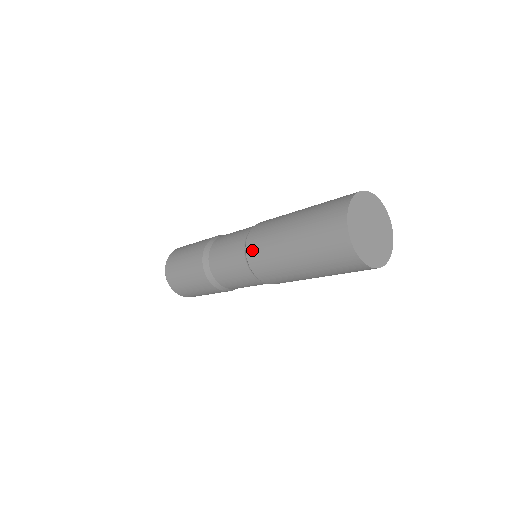
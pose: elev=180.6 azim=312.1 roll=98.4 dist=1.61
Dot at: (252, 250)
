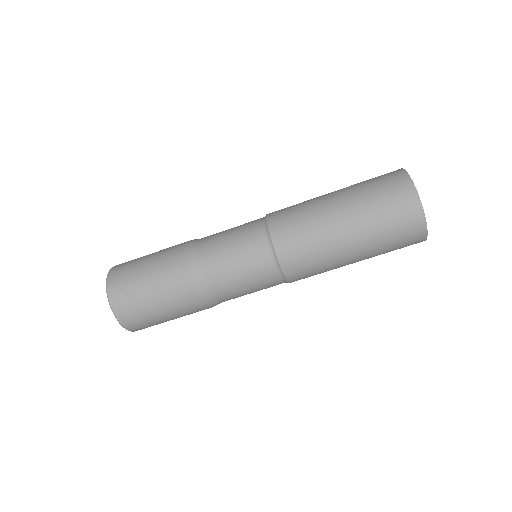
Dot at: (296, 275)
